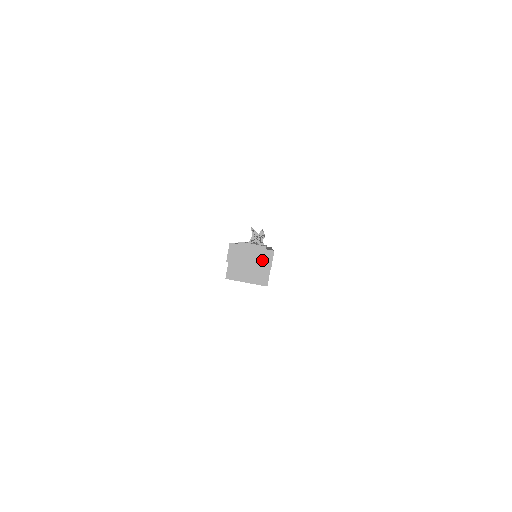
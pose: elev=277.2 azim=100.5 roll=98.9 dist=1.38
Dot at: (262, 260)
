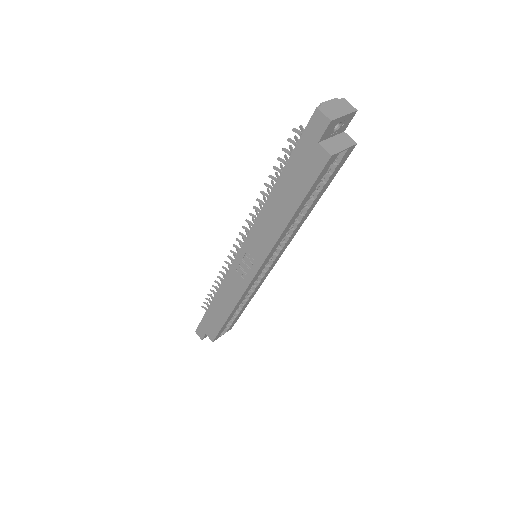
Dot at: (346, 107)
